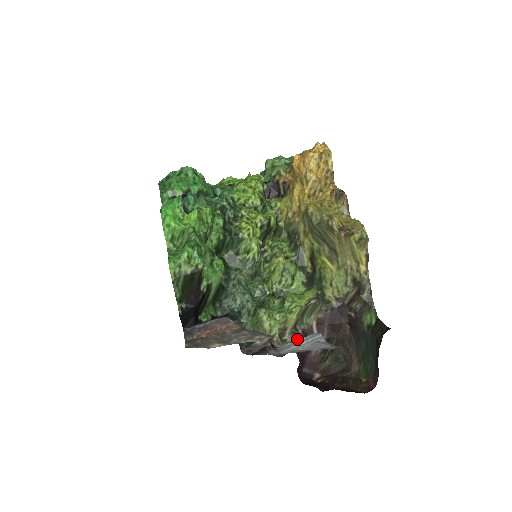
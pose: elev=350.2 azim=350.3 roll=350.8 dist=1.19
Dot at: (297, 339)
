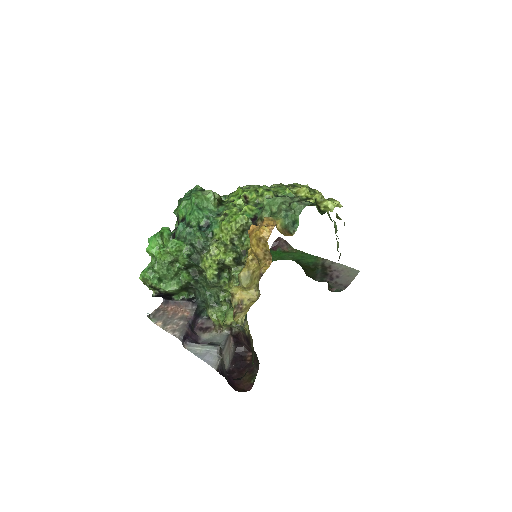
Dot at: (231, 334)
